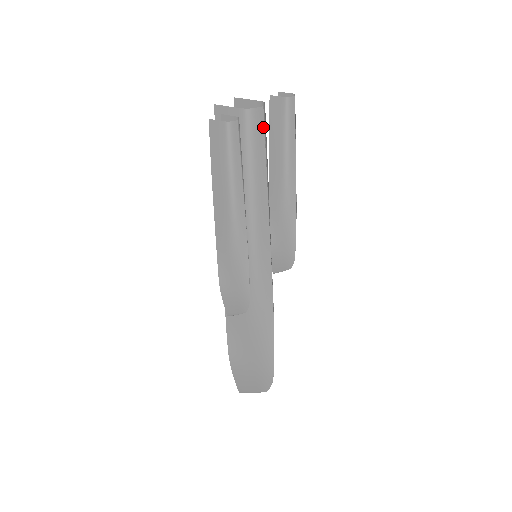
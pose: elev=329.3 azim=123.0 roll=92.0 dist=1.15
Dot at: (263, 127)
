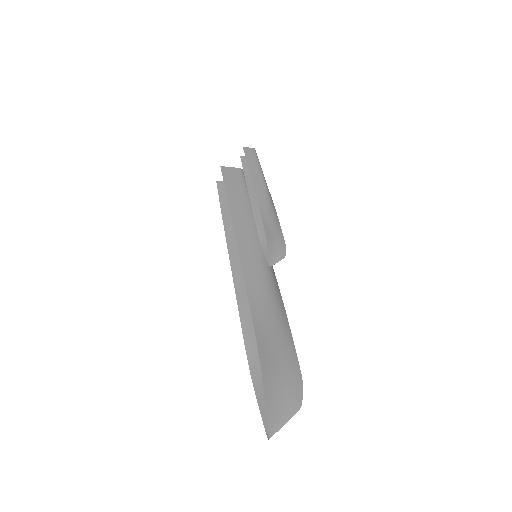
Dot at: occluded
